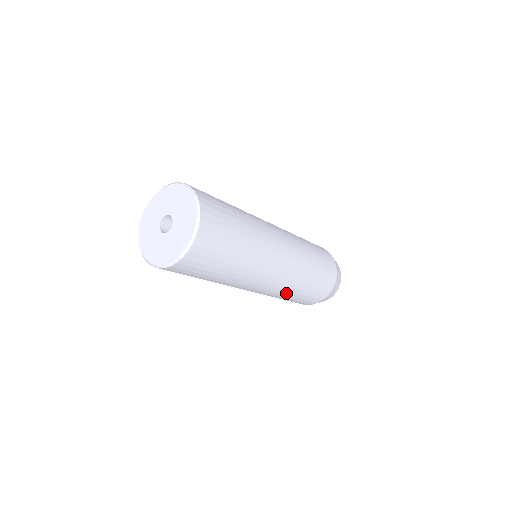
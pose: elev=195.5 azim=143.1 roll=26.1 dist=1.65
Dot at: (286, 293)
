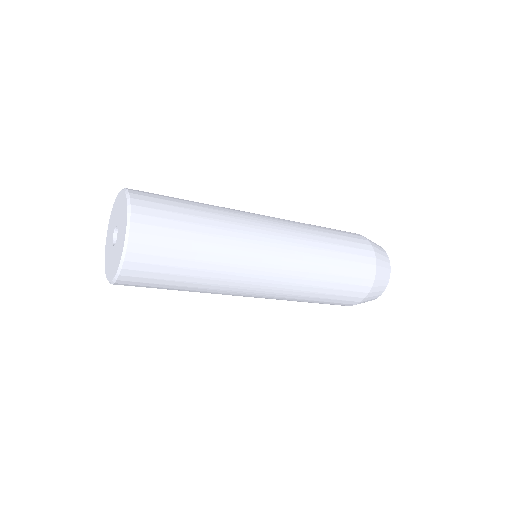
Dot at: (297, 298)
